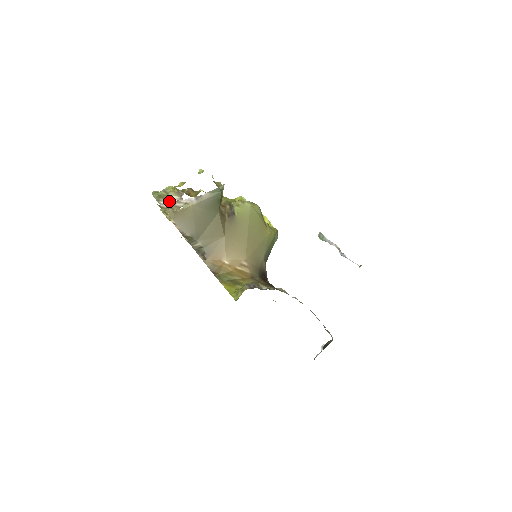
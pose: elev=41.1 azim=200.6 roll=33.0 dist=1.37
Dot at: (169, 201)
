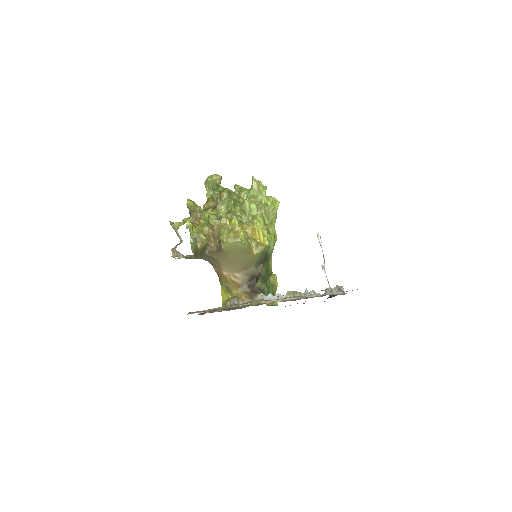
Dot at: (178, 235)
